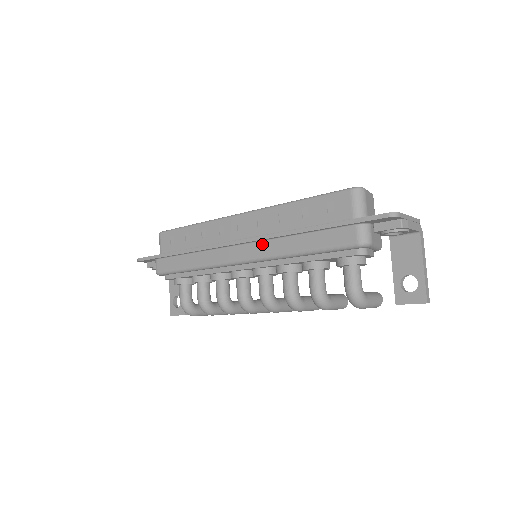
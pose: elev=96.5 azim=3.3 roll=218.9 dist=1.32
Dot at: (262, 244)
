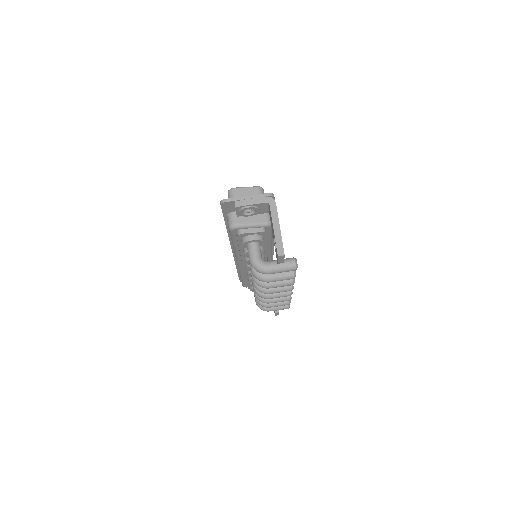
Dot at: occluded
